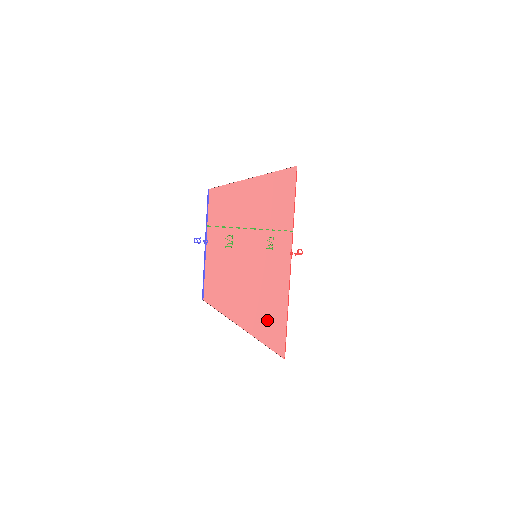
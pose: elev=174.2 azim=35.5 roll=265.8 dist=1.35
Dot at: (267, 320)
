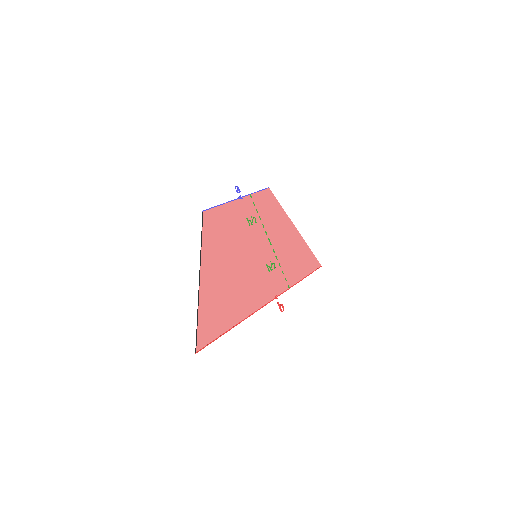
Dot at: (219, 300)
